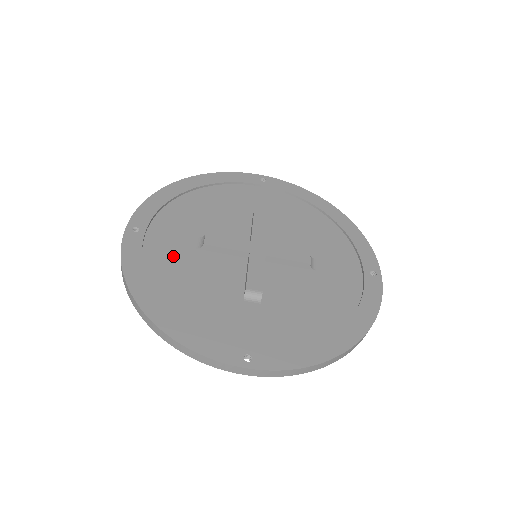
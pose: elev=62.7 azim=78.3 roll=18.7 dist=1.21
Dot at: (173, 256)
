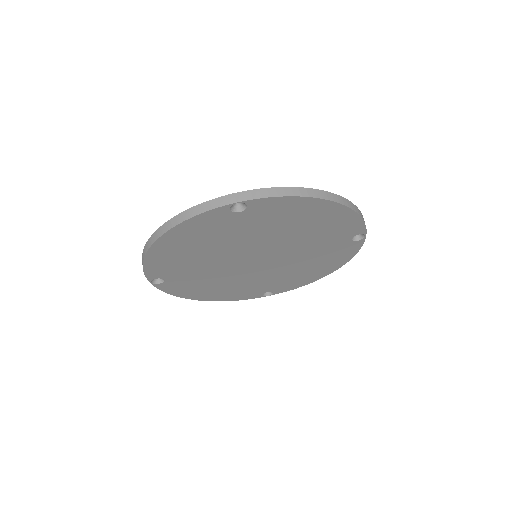
Dot at: occluded
